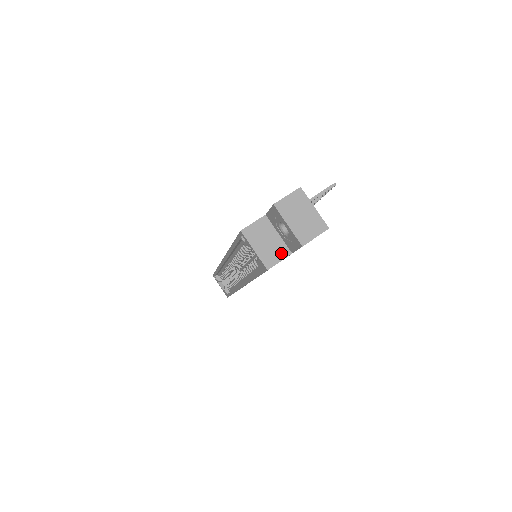
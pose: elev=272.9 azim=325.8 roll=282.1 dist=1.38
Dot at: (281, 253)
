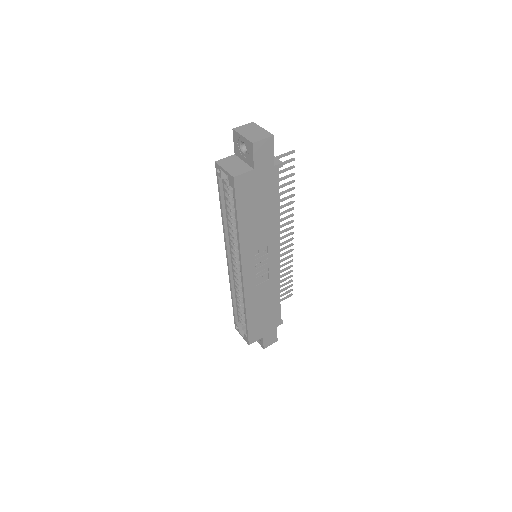
Dot at: (245, 169)
